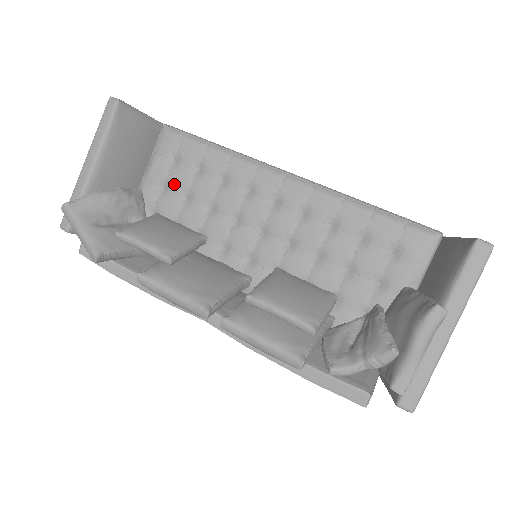
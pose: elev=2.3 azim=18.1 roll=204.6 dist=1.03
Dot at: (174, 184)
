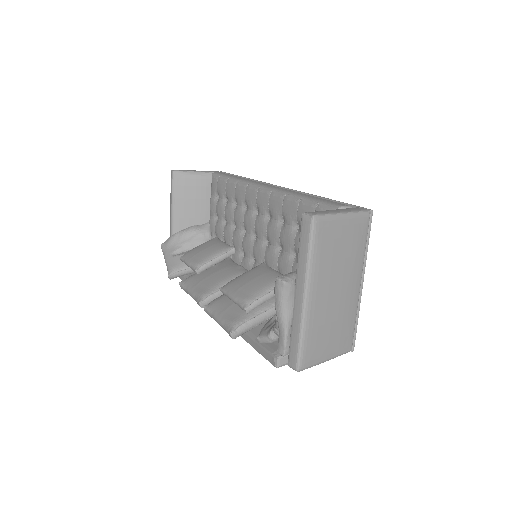
Dot at: (219, 214)
